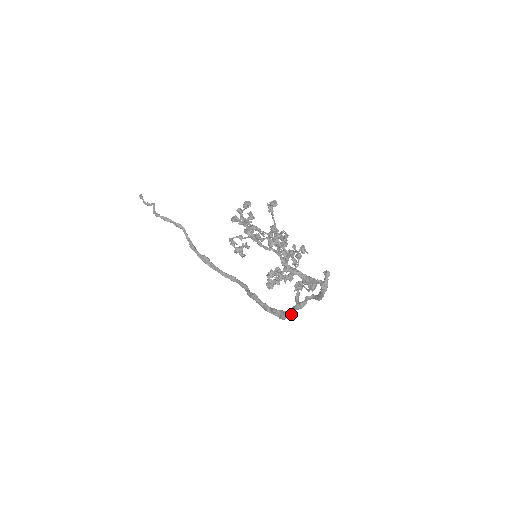
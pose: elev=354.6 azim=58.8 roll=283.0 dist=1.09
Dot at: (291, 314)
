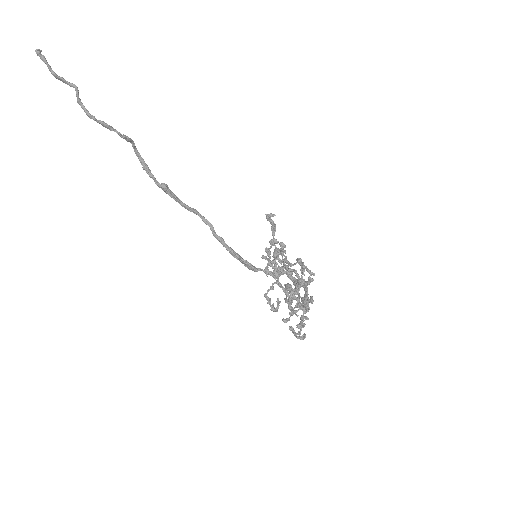
Dot at: occluded
